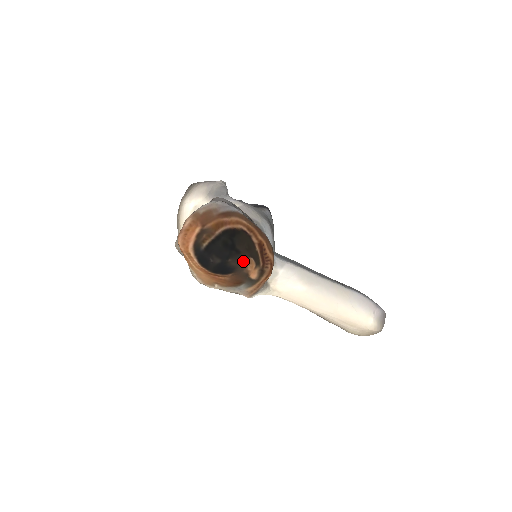
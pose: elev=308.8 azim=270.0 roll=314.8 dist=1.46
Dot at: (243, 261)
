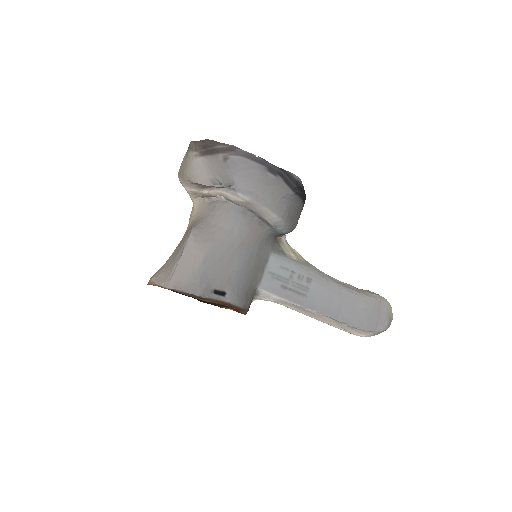
Dot at: occluded
